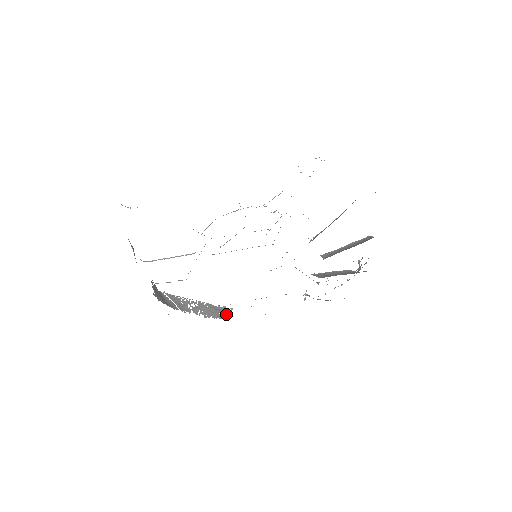
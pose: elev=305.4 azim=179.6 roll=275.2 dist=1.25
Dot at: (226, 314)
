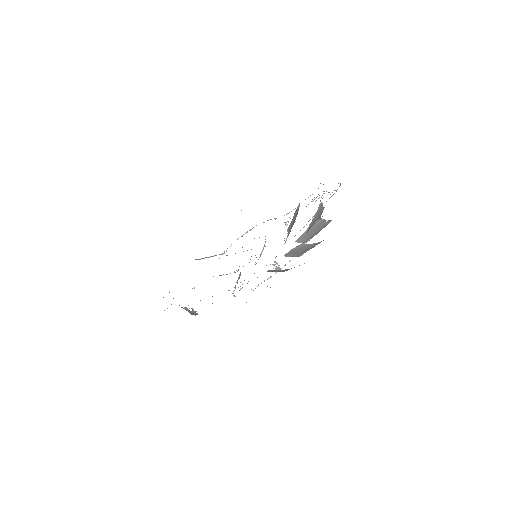
Dot at: (193, 312)
